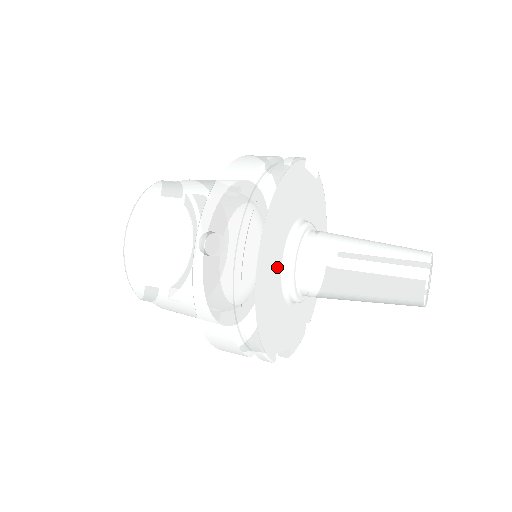
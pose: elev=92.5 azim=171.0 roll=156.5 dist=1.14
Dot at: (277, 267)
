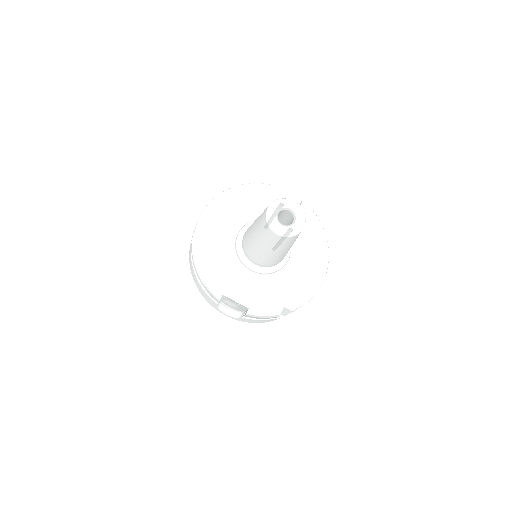
Dot at: (227, 236)
